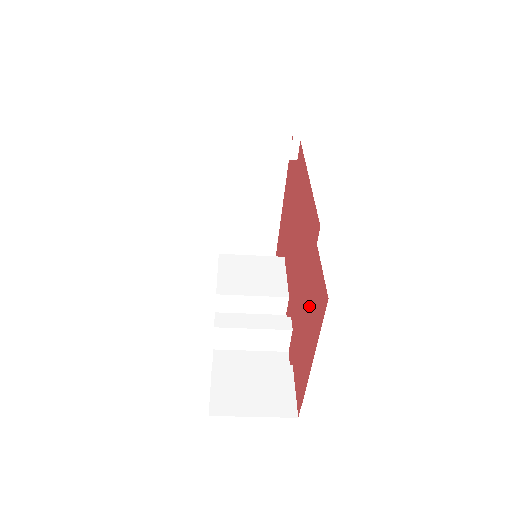
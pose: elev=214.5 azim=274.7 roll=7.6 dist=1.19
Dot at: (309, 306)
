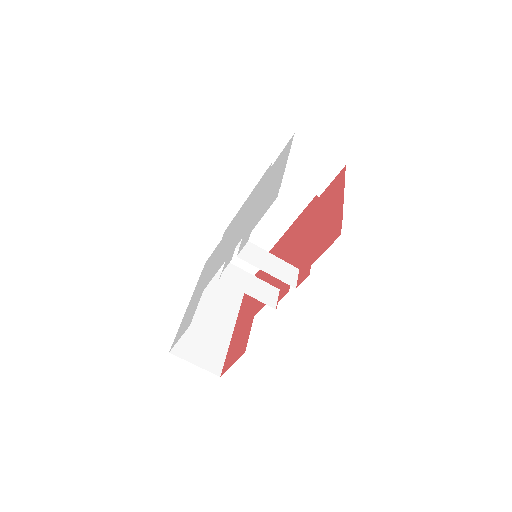
Dot at: (324, 209)
